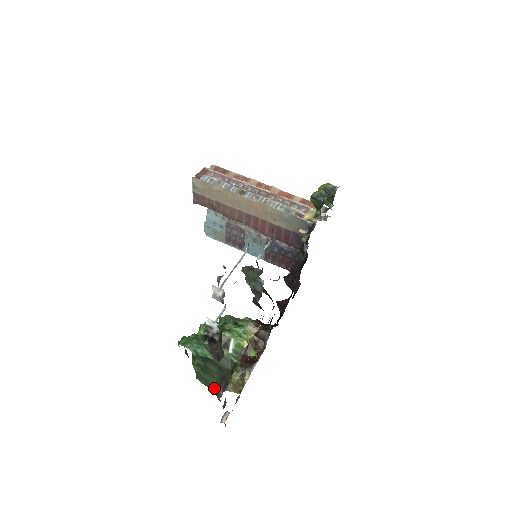
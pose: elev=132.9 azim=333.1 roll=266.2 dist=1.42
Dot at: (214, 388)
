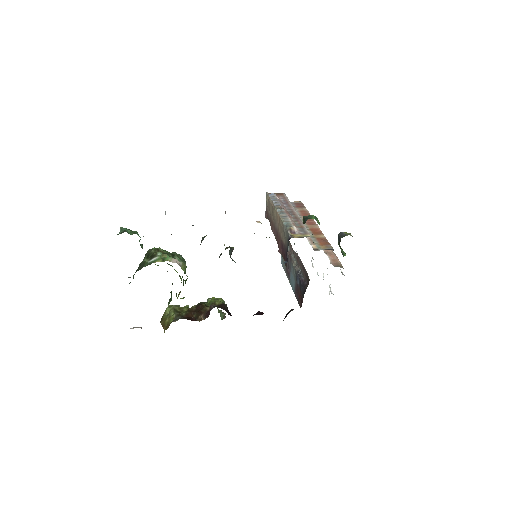
Dot at: occluded
